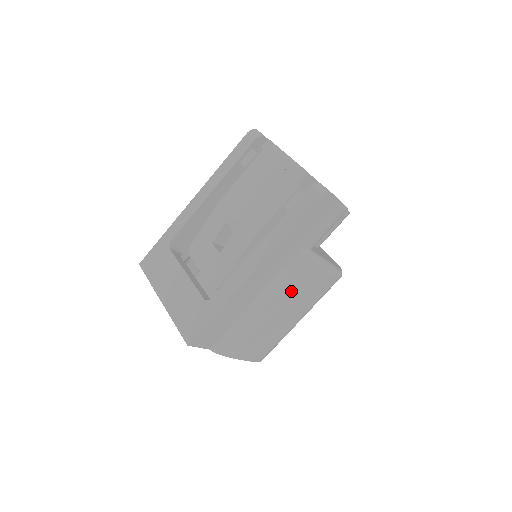
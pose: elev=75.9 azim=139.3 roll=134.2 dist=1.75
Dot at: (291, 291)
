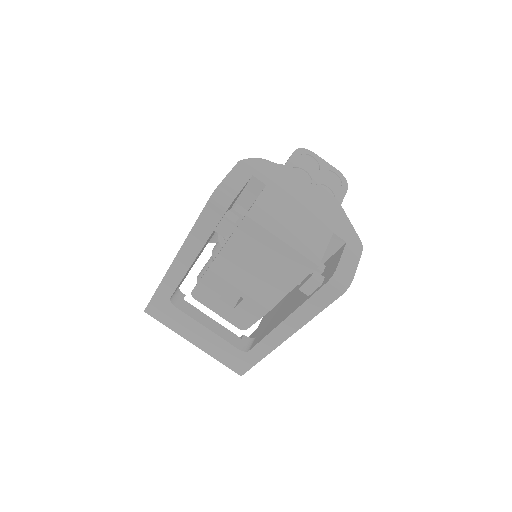
Dot at: occluded
